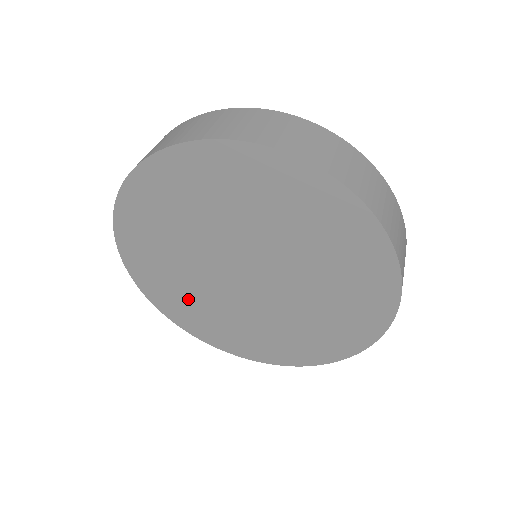
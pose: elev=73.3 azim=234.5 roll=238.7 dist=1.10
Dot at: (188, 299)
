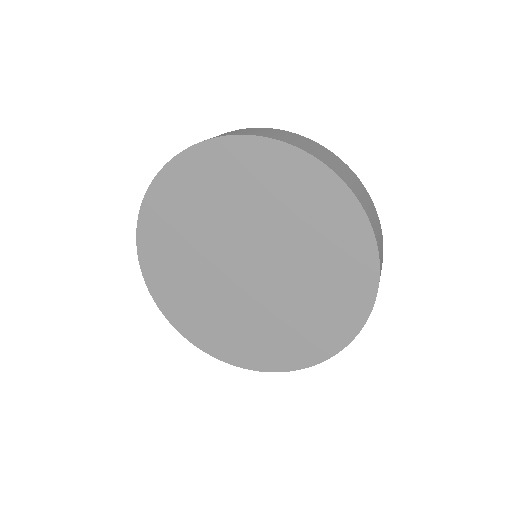
Dot at: (185, 286)
